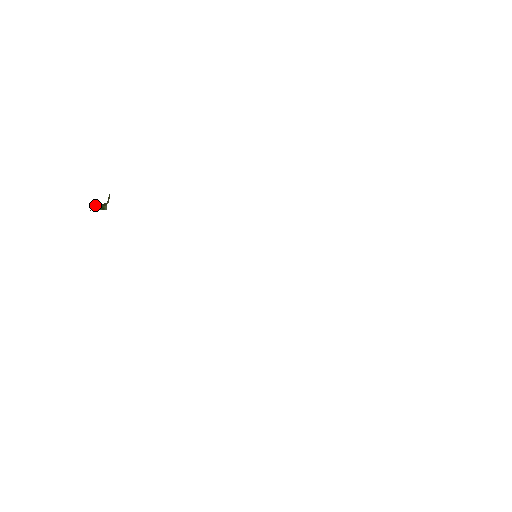
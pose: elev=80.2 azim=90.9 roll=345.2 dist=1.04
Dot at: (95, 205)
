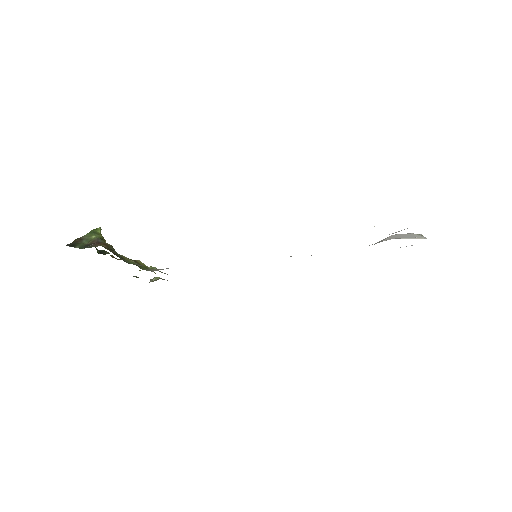
Dot at: occluded
